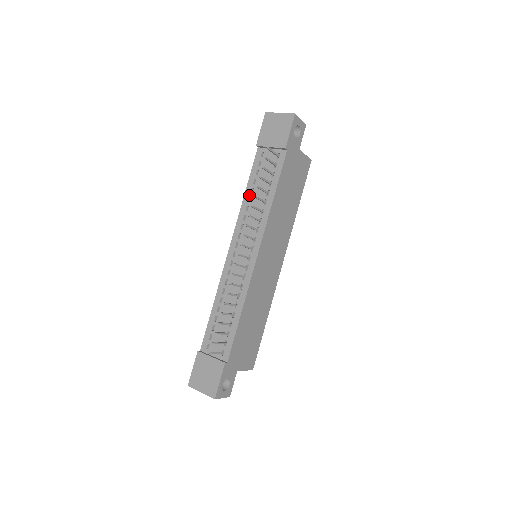
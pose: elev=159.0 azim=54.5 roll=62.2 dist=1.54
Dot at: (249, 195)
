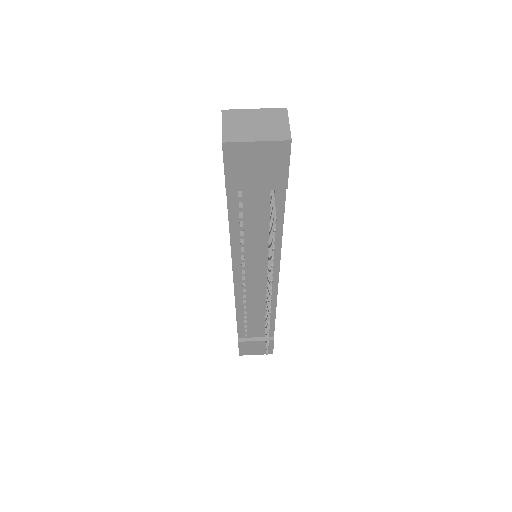
Dot at: (239, 238)
